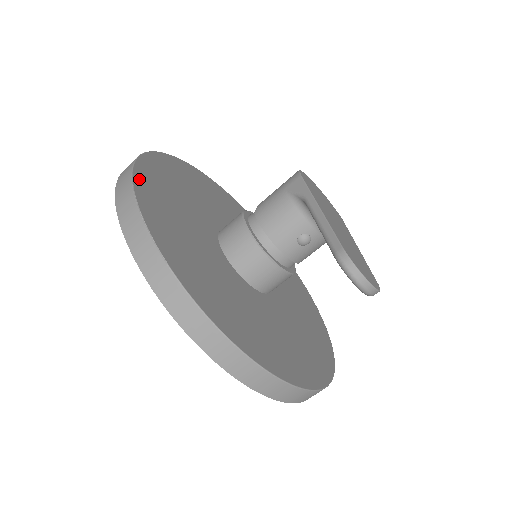
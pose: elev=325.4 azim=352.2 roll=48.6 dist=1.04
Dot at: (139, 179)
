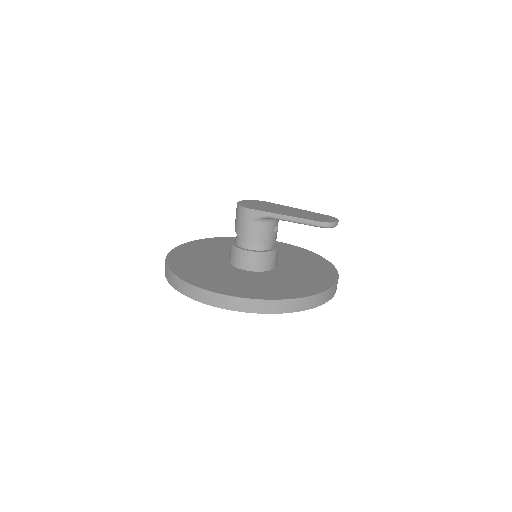
Dot at: (218, 291)
